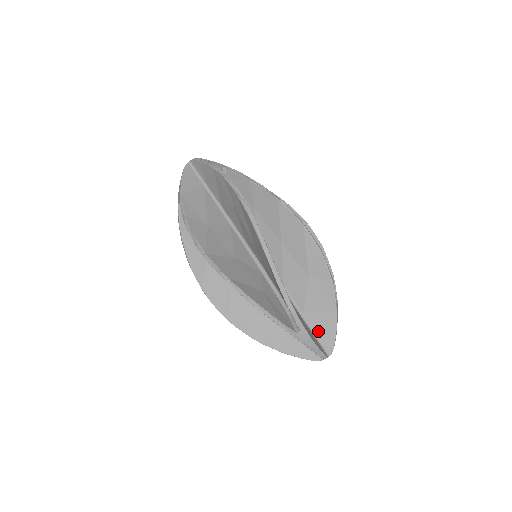
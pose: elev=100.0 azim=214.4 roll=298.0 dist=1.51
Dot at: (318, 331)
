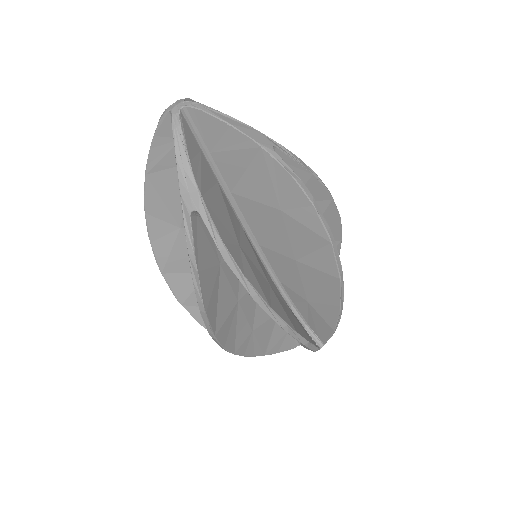
Dot at: occluded
